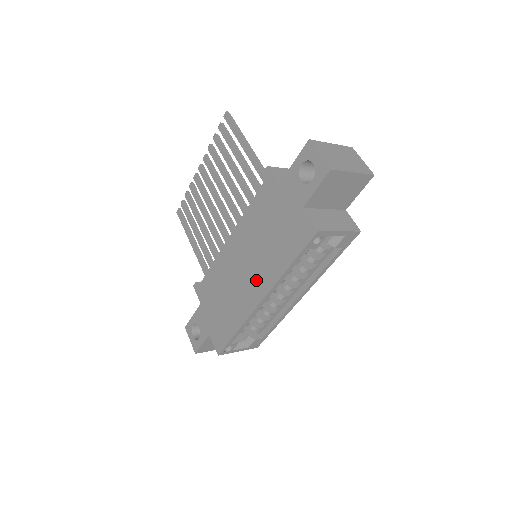
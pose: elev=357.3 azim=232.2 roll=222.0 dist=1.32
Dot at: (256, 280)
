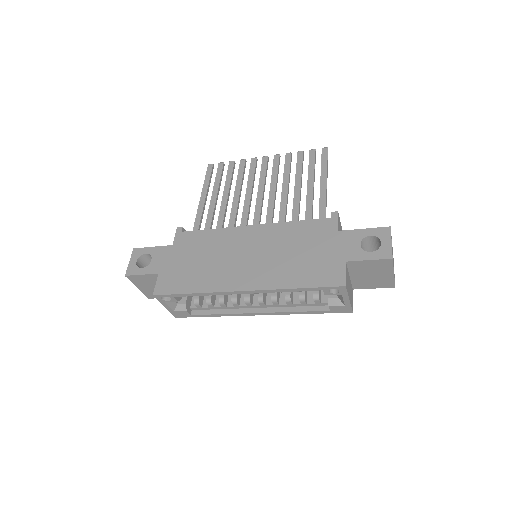
Dot at: (254, 273)
